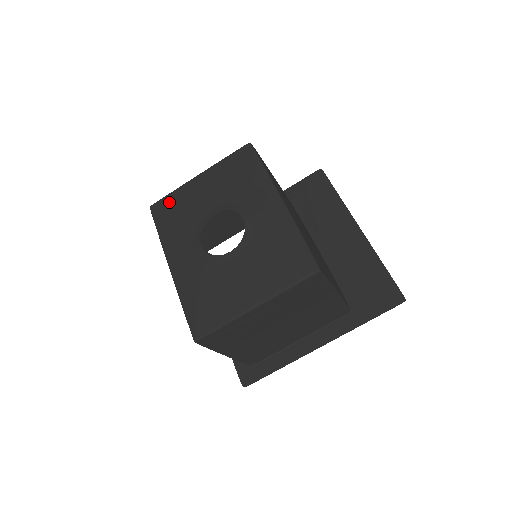
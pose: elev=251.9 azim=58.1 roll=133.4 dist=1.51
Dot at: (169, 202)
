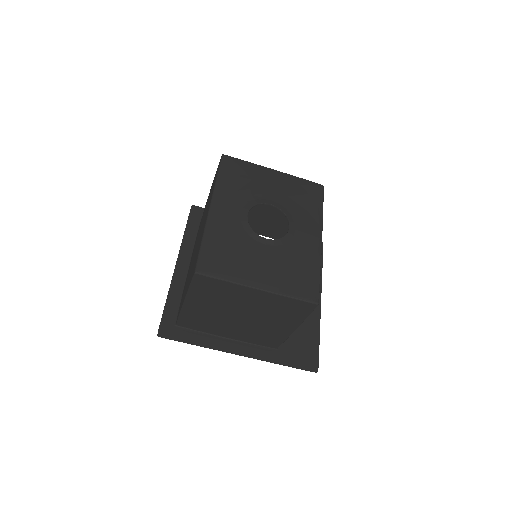
Dot at: (241, 166)
